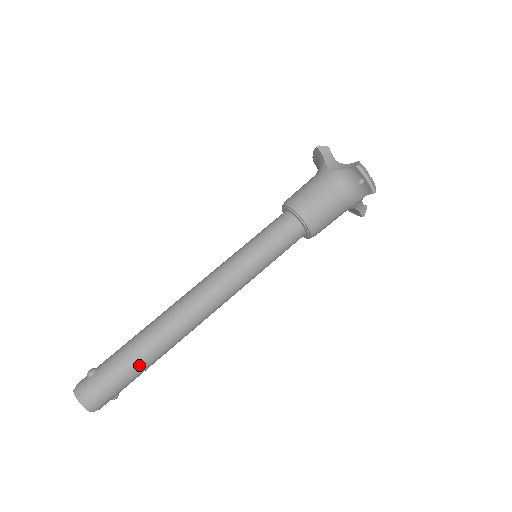
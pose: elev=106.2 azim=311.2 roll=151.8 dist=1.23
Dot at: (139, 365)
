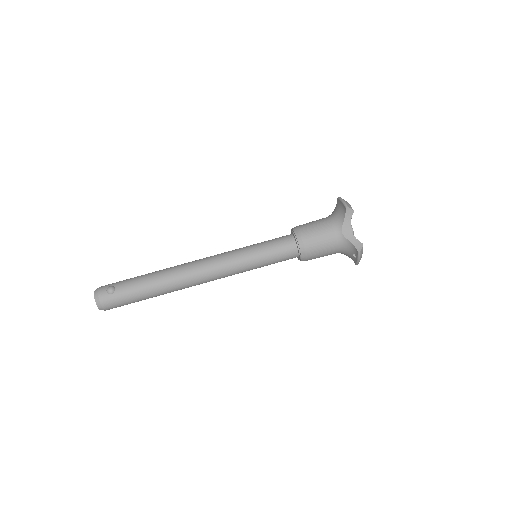
Dot at: occluded
